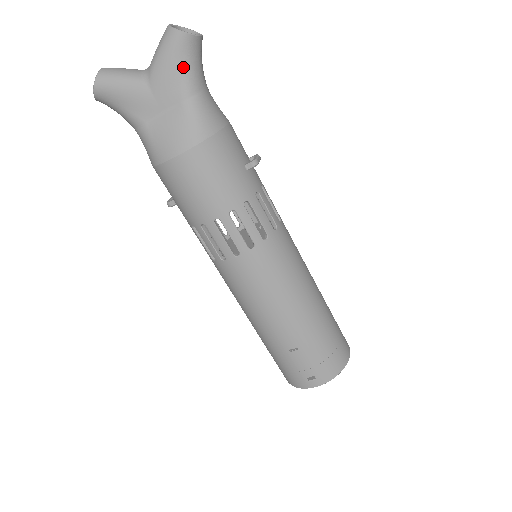
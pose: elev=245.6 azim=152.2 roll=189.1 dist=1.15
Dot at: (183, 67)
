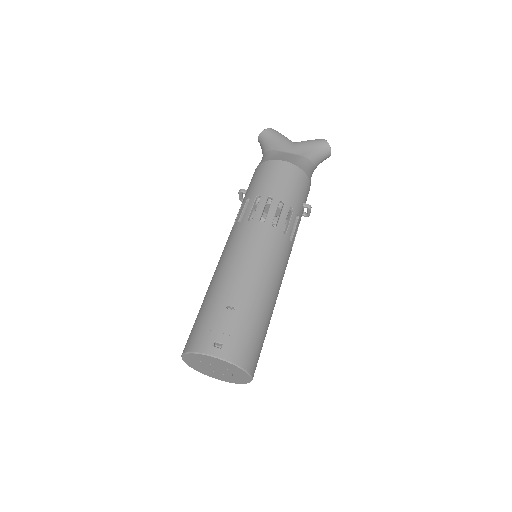
Dot at: (316, 150)
